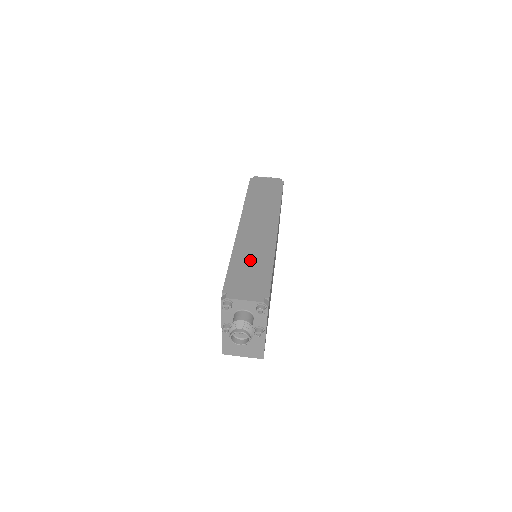
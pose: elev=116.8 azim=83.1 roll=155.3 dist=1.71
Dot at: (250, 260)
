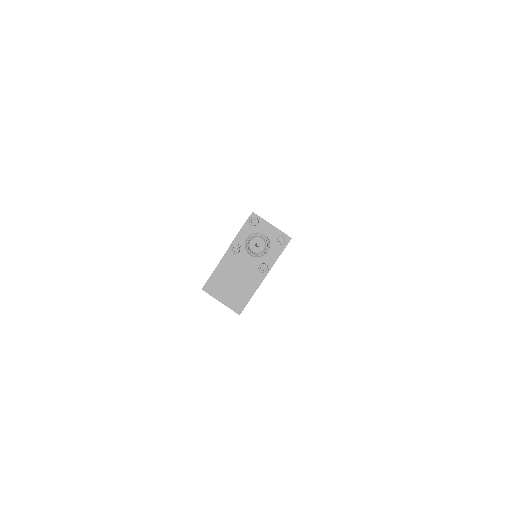
Dot at: occluded
